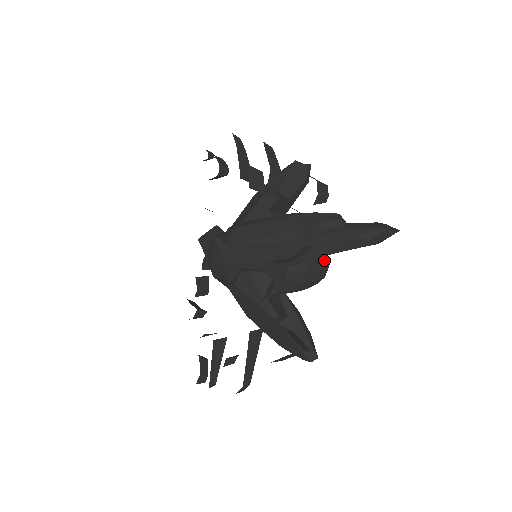
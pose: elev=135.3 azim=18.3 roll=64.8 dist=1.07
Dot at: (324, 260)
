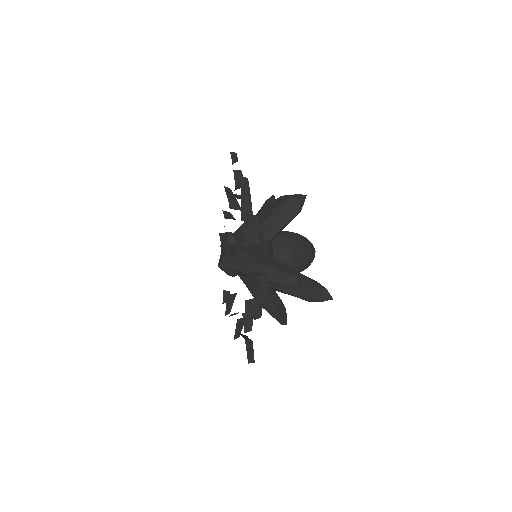
Dot at: (306, 263)
